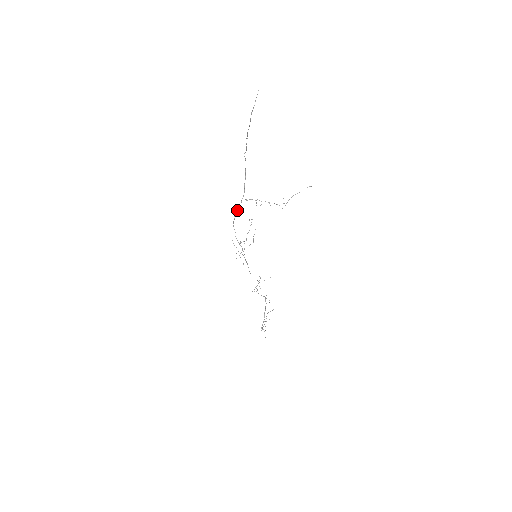
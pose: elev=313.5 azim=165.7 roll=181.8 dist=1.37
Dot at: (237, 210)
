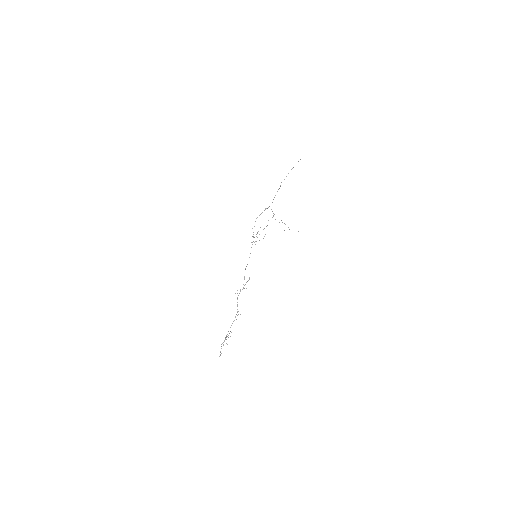
Dot at: (267, 208)
